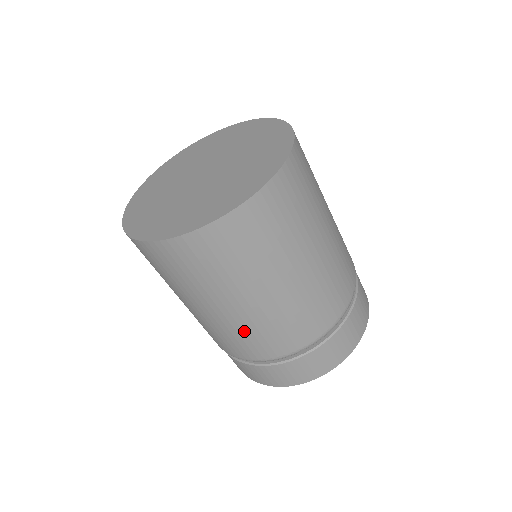
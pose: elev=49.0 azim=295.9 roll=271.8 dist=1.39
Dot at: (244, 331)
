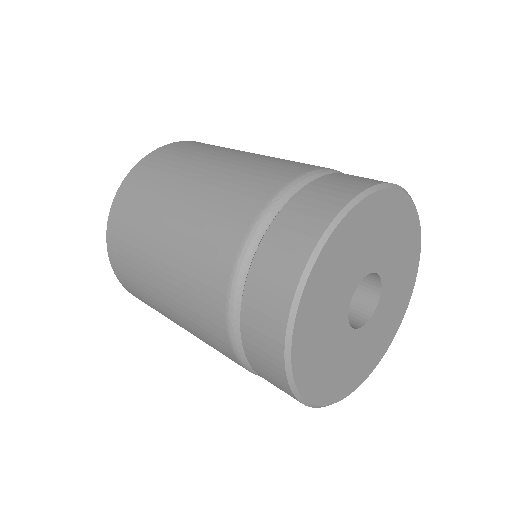
Dot at: (185, 291)
